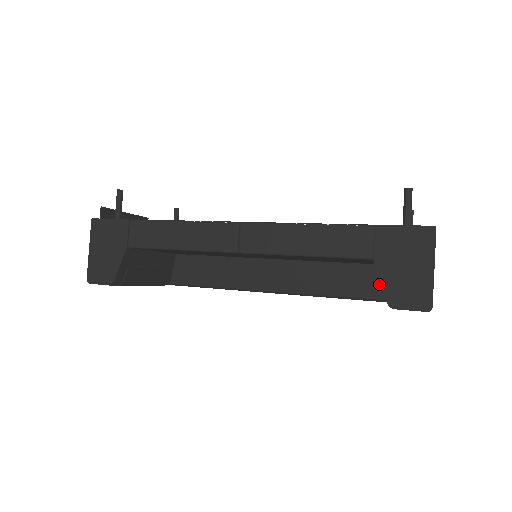
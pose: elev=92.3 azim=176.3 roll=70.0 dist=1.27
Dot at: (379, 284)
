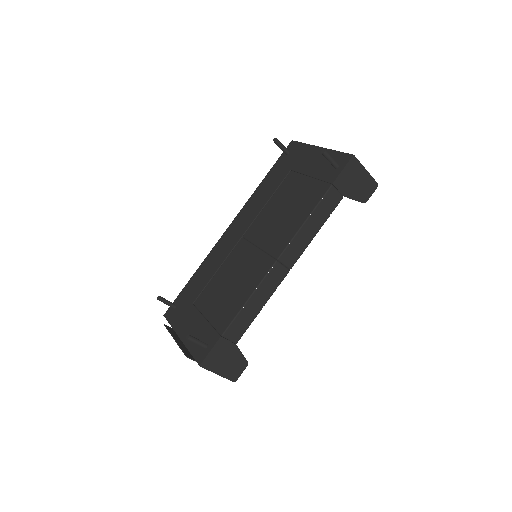
Dot at: occluded
